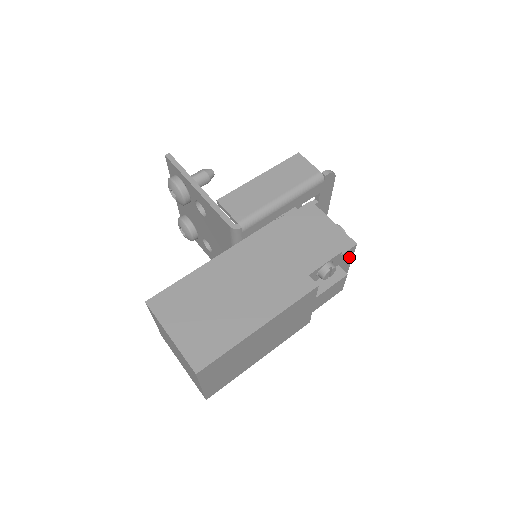
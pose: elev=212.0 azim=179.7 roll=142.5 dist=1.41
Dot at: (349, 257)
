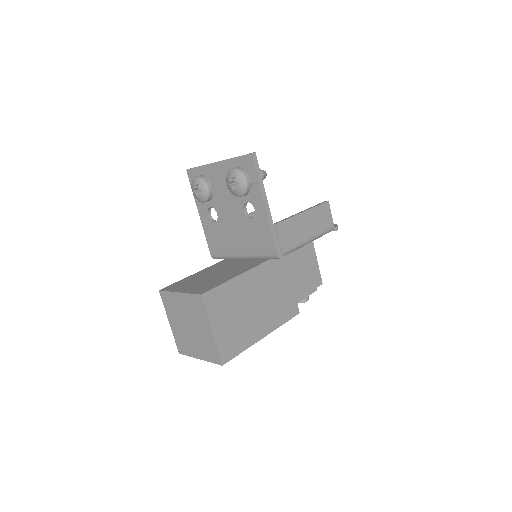
Dot at: occluded
